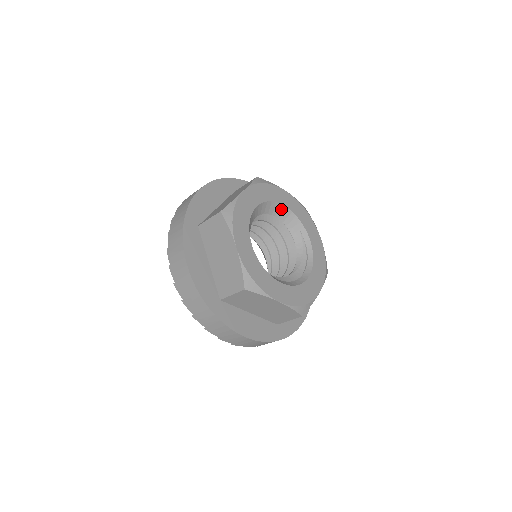
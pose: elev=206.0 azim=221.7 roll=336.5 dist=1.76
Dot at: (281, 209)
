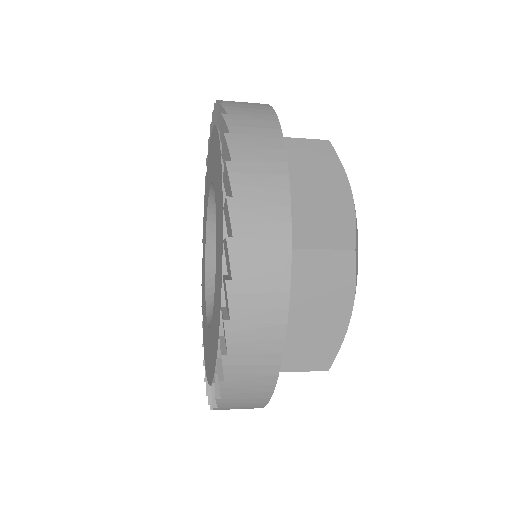
Dot at: occluded
